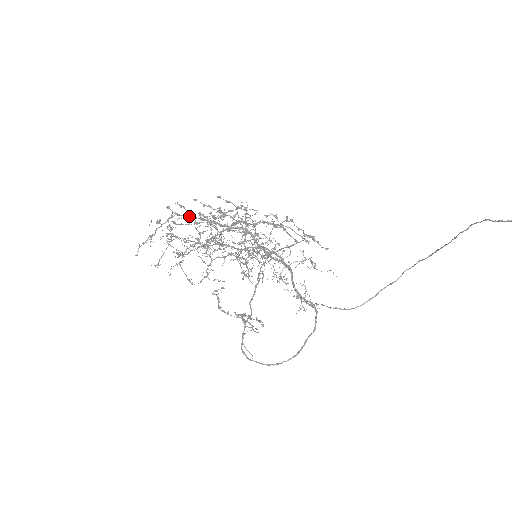
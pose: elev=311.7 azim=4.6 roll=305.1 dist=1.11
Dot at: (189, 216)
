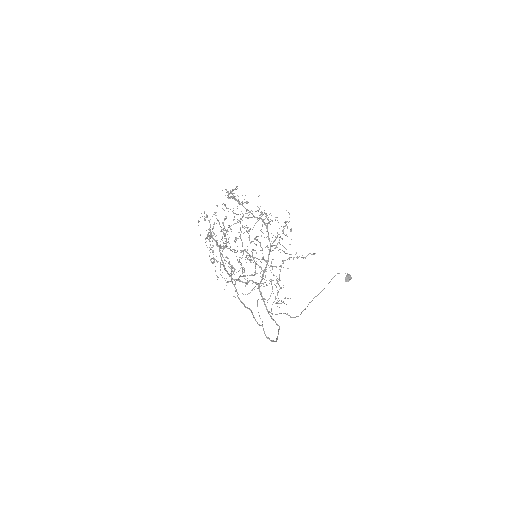
Dot at: (241, 204)
